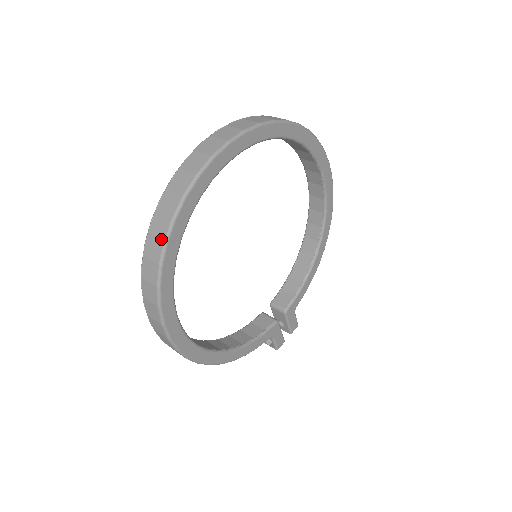
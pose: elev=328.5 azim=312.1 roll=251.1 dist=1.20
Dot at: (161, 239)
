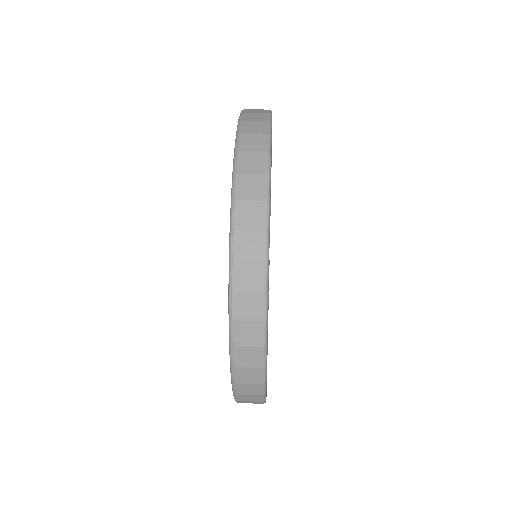
Dot at: (258, 384)
